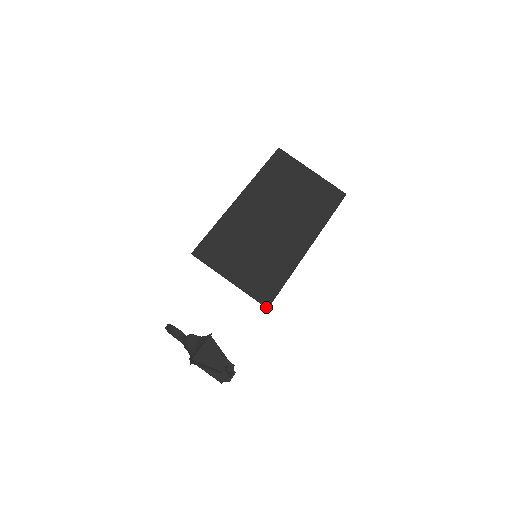
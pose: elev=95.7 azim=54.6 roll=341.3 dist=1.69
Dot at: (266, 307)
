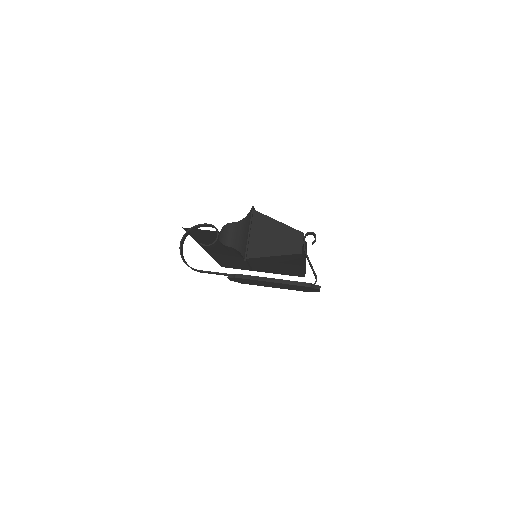
Dot at: occluded
